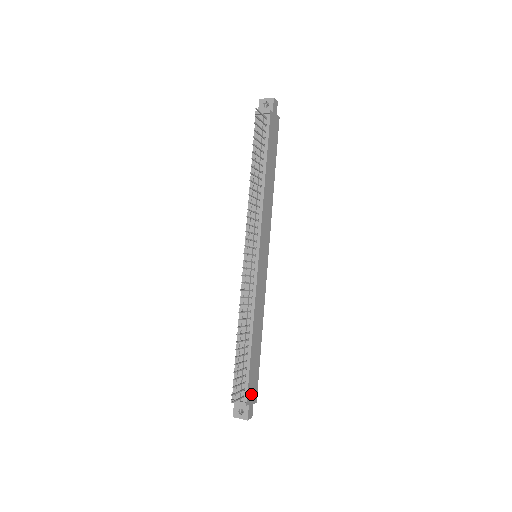
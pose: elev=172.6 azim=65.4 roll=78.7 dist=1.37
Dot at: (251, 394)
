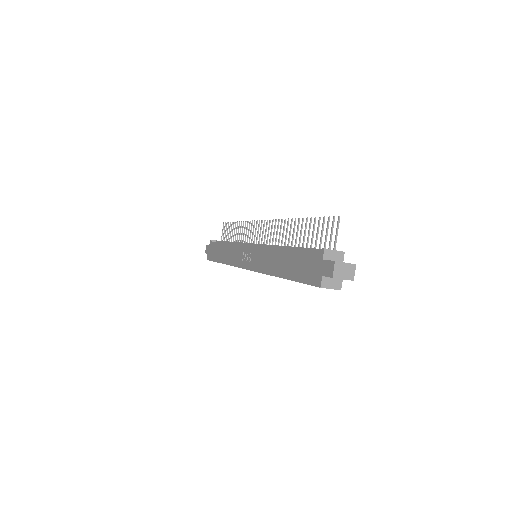
Dot at: occluded
